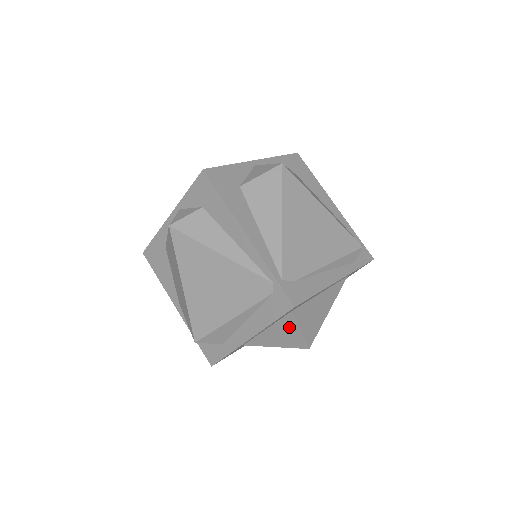
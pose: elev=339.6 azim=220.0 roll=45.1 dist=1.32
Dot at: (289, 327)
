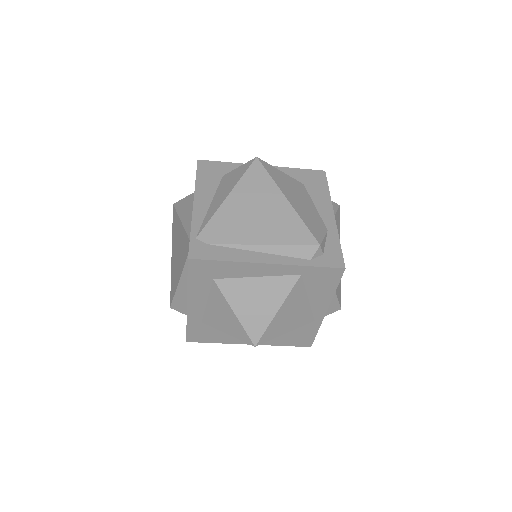
Dot at: (223, 304)
